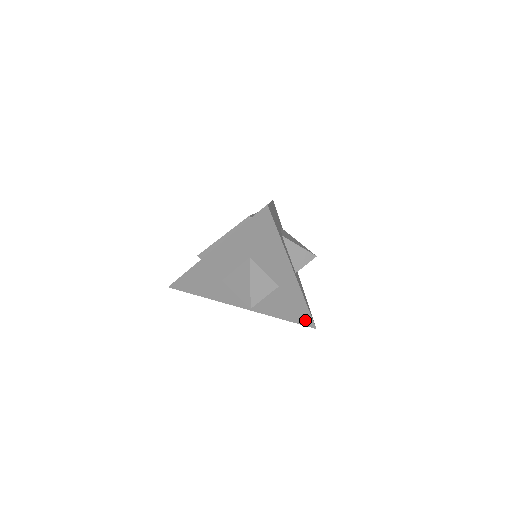
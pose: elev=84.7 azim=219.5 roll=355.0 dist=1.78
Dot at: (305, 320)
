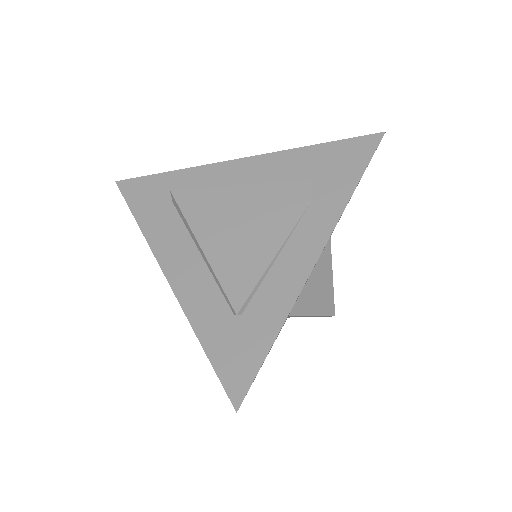
Dot at: occluded
